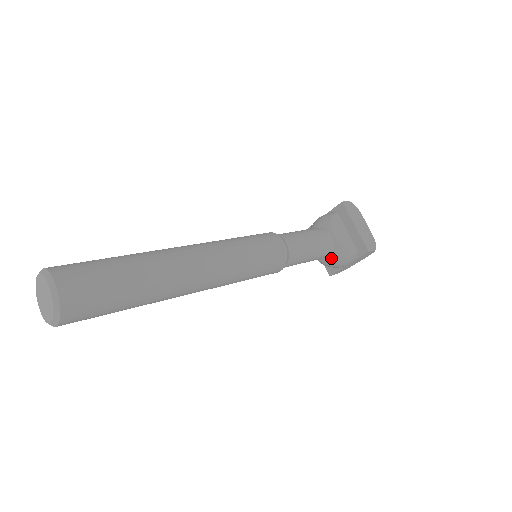
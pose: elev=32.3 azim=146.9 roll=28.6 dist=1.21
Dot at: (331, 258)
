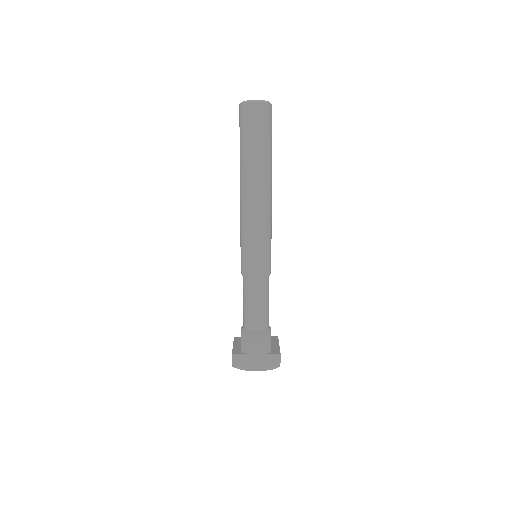
Dot at: (257, 333)
